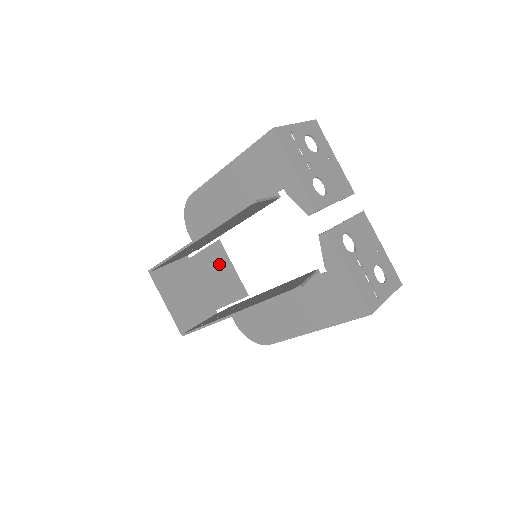
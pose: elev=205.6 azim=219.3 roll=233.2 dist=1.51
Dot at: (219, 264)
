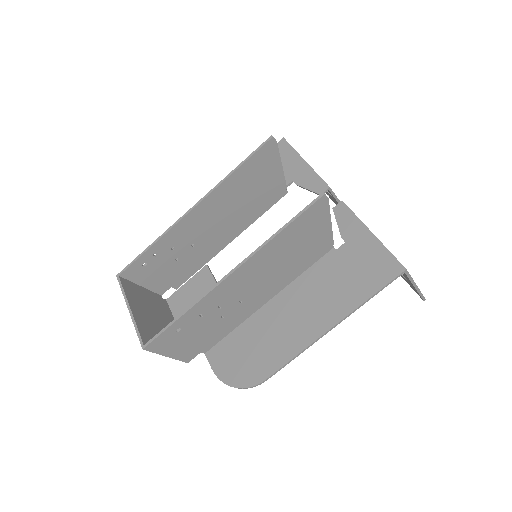
Dot at: (203, 293)
